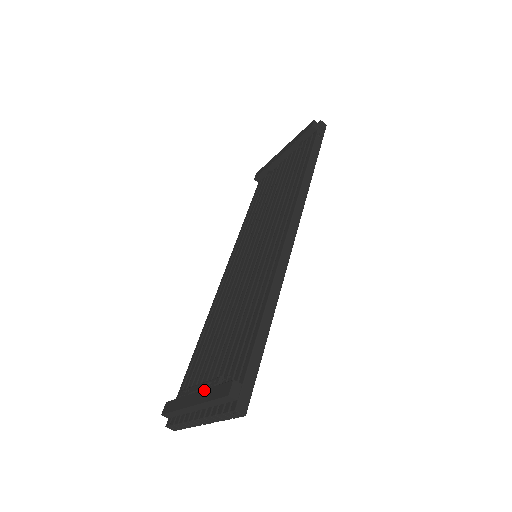
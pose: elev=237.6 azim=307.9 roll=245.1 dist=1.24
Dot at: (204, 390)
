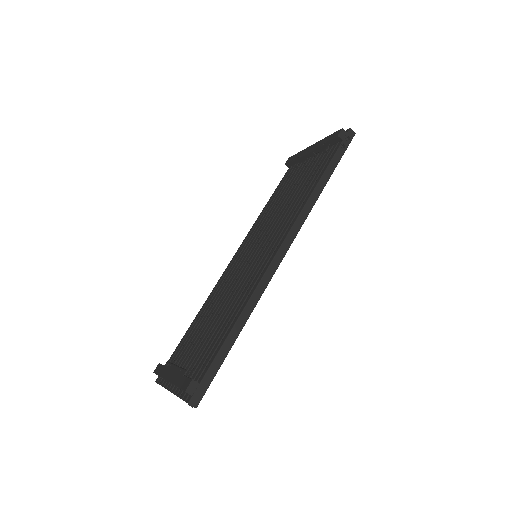
Dot at: (177, 373)
